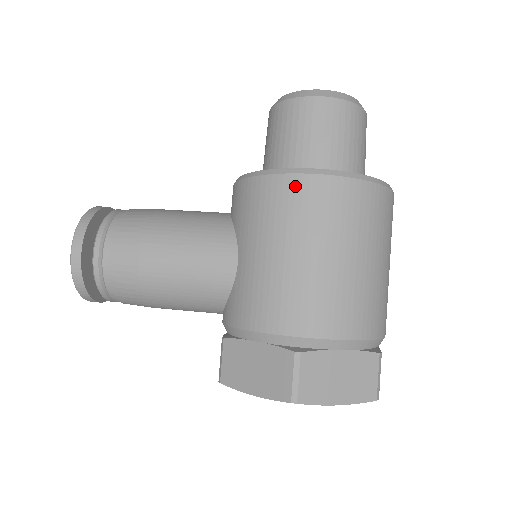
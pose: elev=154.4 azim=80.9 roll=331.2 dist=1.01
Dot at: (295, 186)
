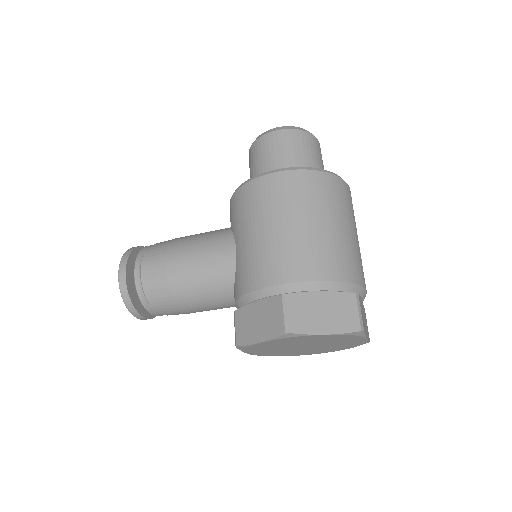
Dot at: (264, 183)
